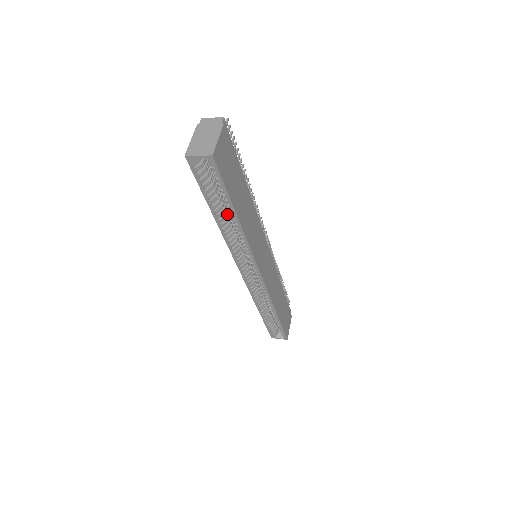
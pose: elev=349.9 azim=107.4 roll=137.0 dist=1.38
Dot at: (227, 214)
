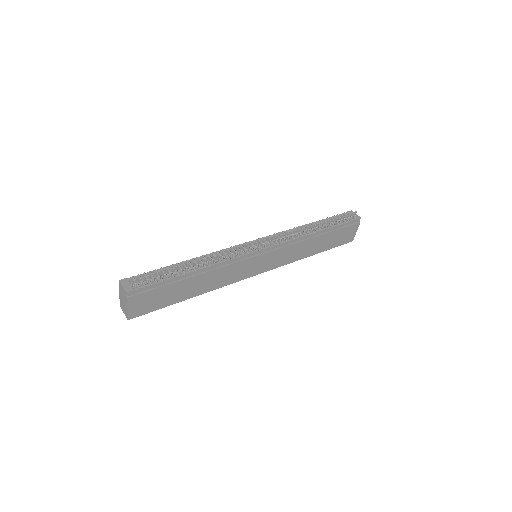
Dot at: occluded
